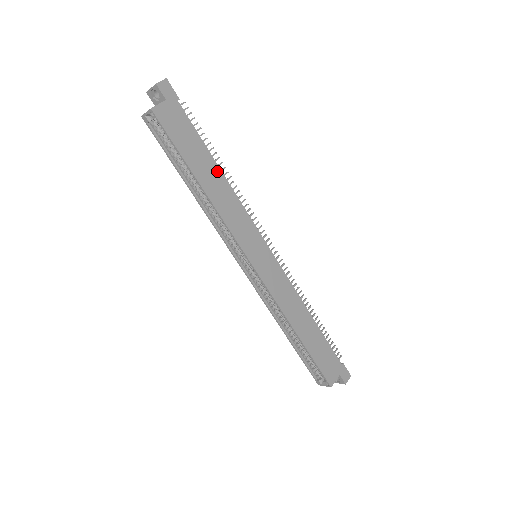
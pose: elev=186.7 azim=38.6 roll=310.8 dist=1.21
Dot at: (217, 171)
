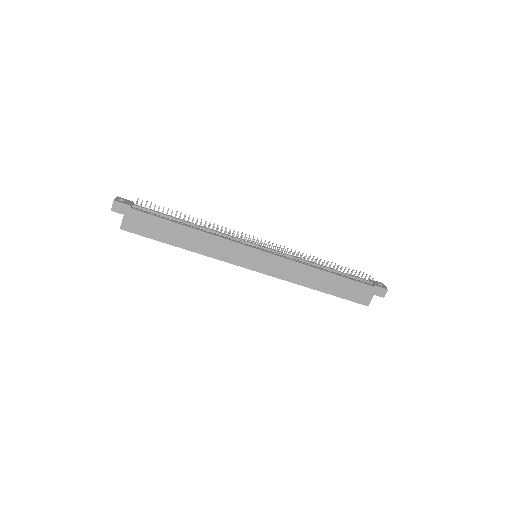
Dot at: (188, 230)
